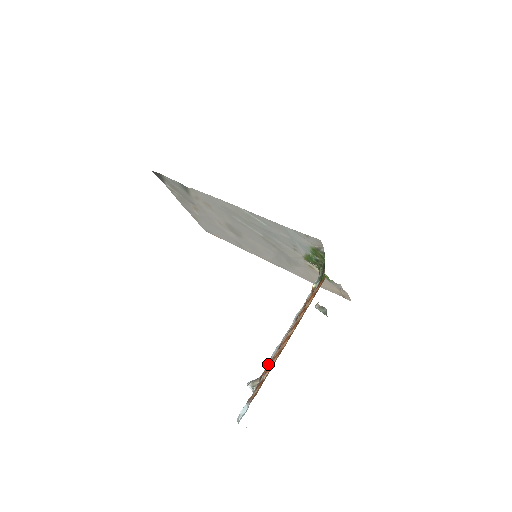
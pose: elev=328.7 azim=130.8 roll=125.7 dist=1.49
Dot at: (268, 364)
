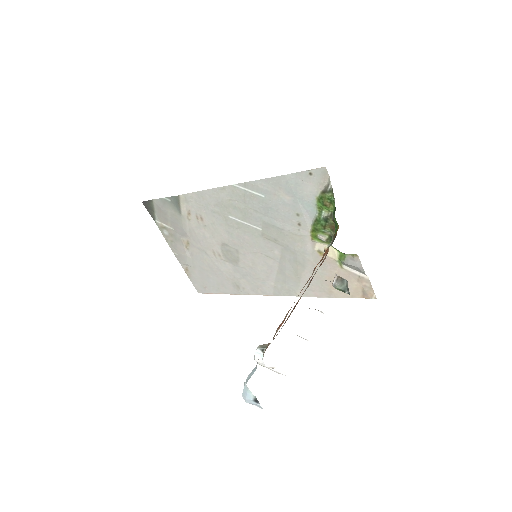
Dot at: (281, 328)
